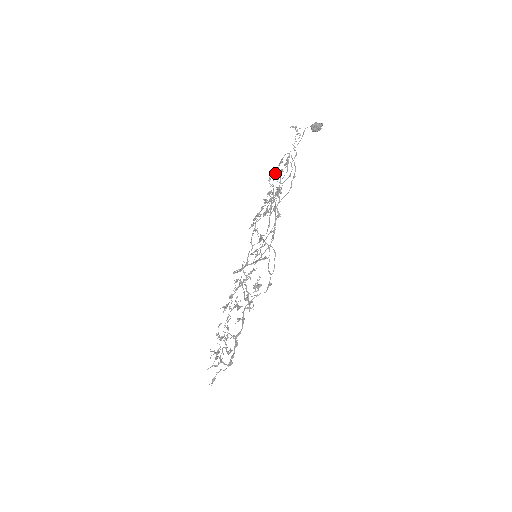
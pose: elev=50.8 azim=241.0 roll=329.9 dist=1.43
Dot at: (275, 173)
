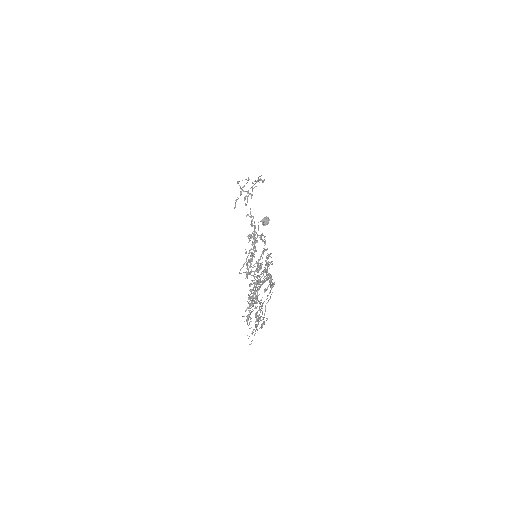
Dot at: (237, 183)
